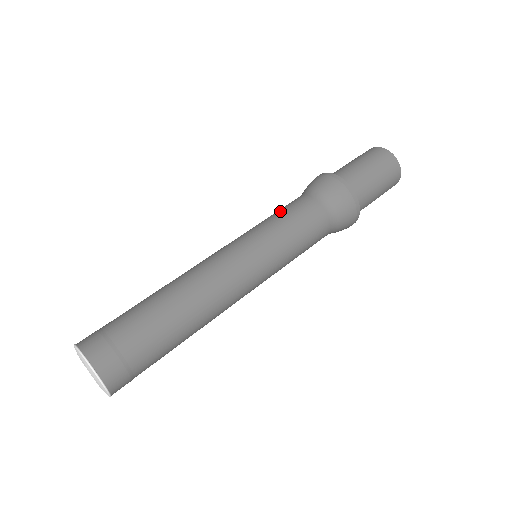
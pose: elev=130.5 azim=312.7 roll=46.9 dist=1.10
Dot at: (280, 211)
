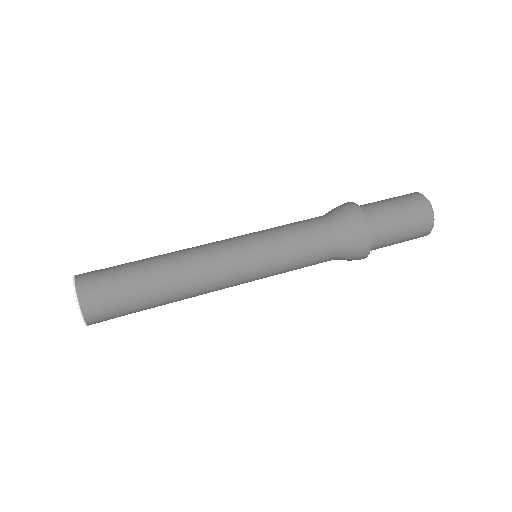
Dot at: (300, 234)
